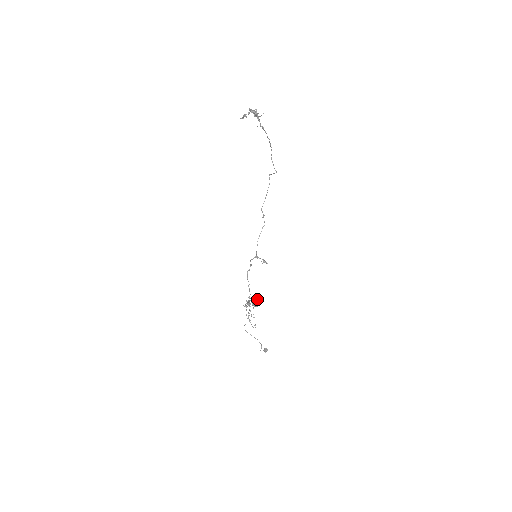
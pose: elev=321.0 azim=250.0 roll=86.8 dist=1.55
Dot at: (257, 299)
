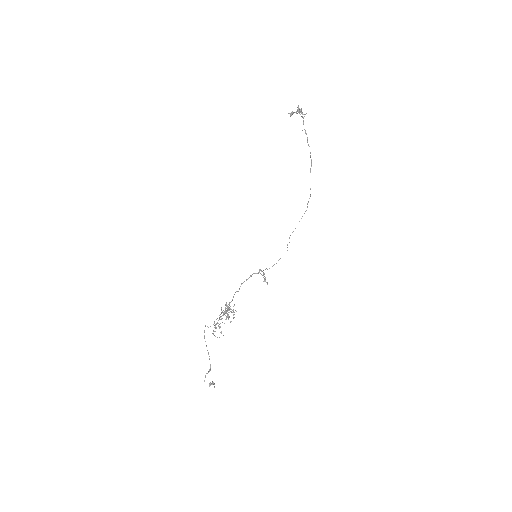
Dot at: occluded
